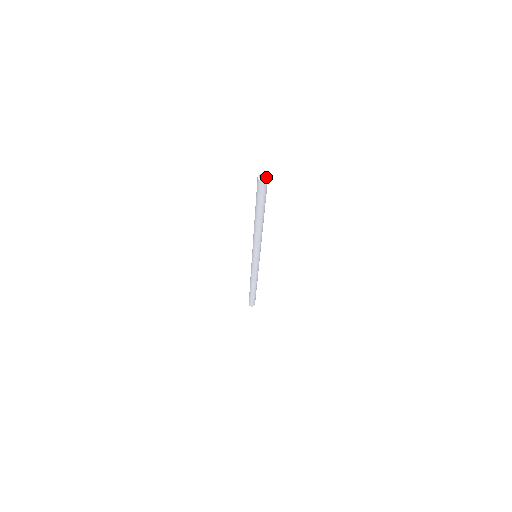
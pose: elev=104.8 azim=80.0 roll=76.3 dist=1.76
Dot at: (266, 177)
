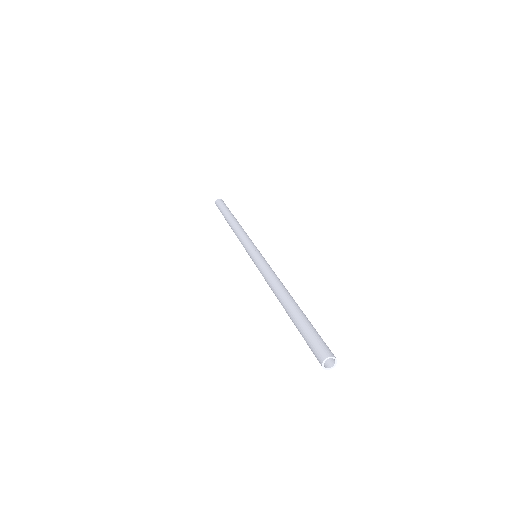
Dot at: (333, 361)
